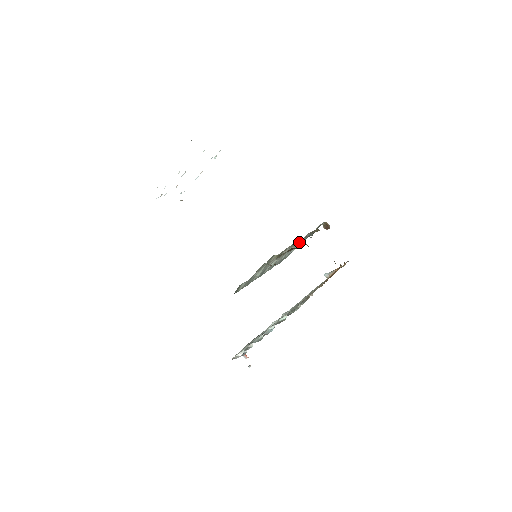
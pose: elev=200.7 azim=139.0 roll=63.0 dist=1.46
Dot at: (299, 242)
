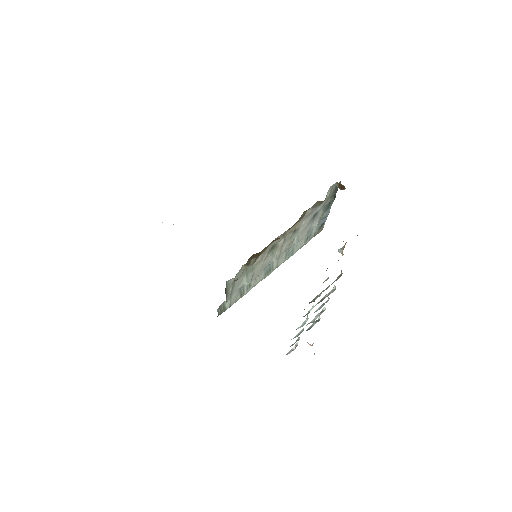
Dot at: (297, 225)
